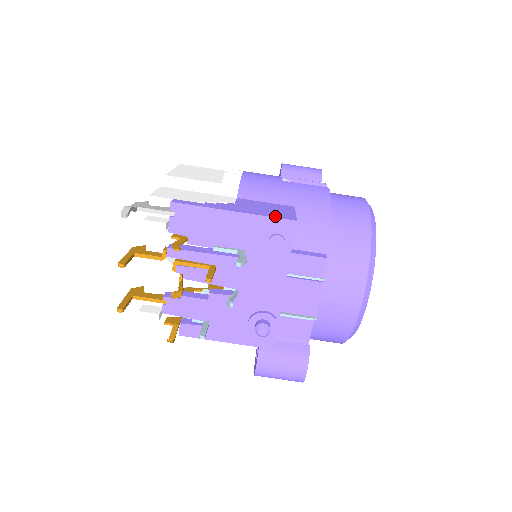
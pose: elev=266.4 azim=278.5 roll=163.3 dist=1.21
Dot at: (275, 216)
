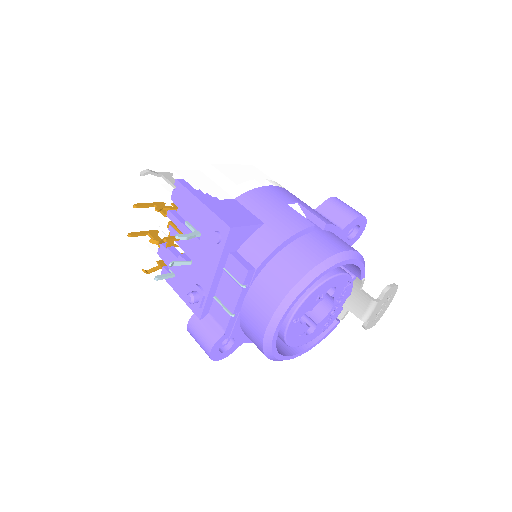
Dot at: (223, 218)
